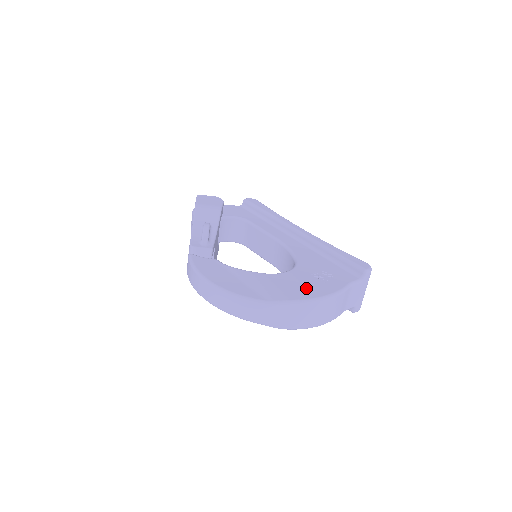
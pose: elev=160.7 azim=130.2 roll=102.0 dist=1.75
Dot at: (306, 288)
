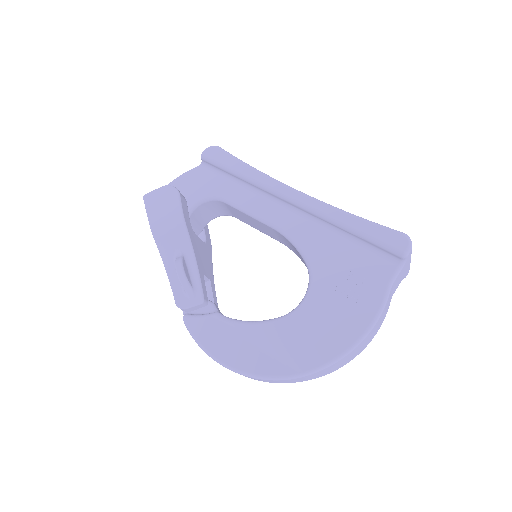
Dot at: (337, 328)
